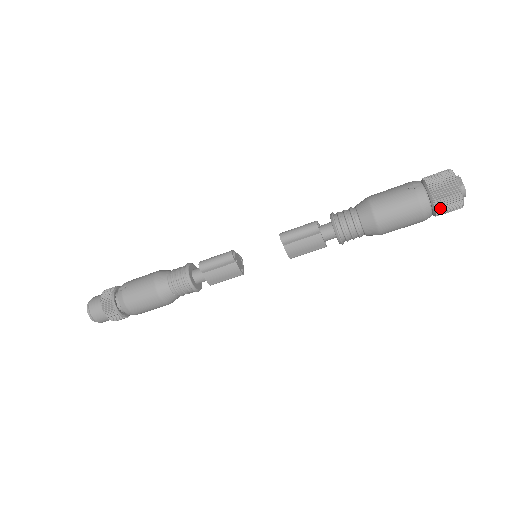
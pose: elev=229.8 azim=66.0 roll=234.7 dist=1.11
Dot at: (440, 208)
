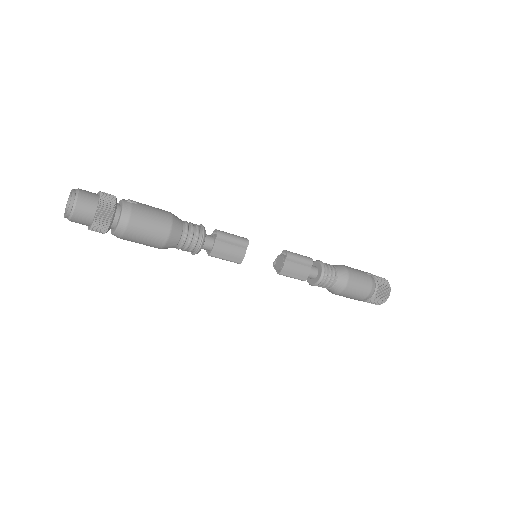
Dot at: (377, 296)
